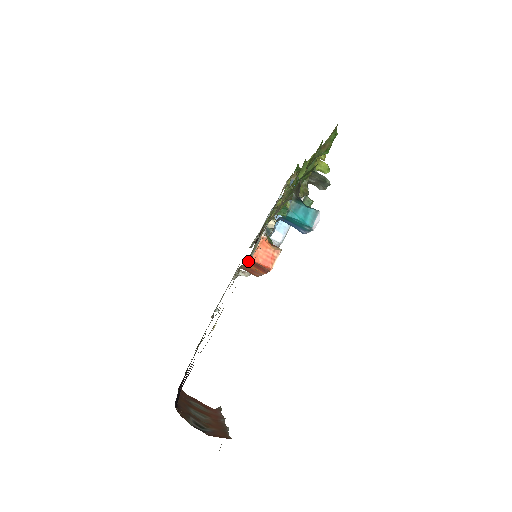
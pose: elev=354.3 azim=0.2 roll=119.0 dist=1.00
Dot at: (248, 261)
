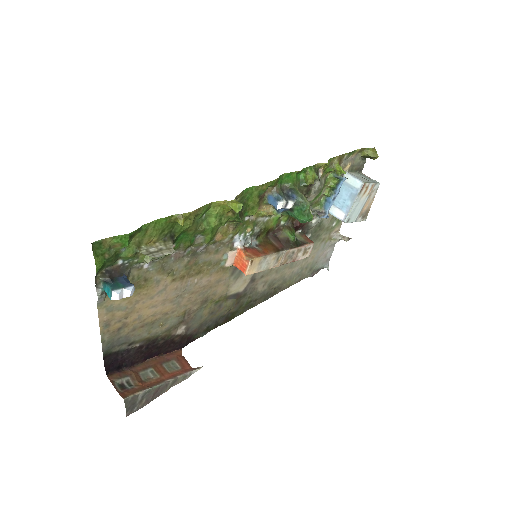
Dot at: occluded
